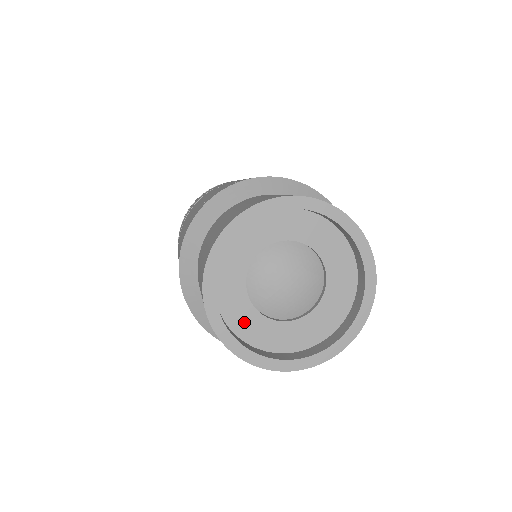
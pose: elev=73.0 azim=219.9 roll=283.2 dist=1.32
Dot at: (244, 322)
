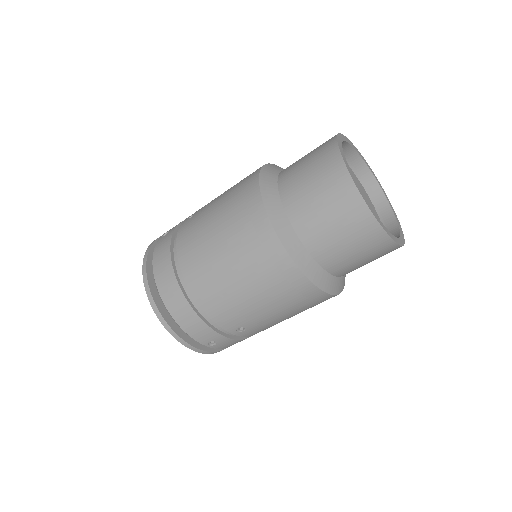
Dot at: occluded
